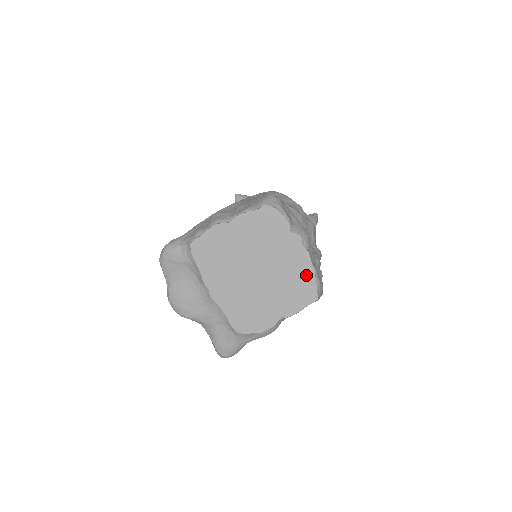
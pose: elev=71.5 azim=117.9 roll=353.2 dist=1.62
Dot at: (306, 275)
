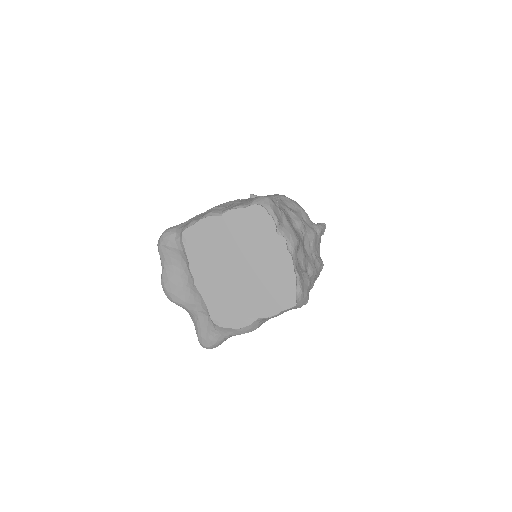
Dot at: (287, 279)
